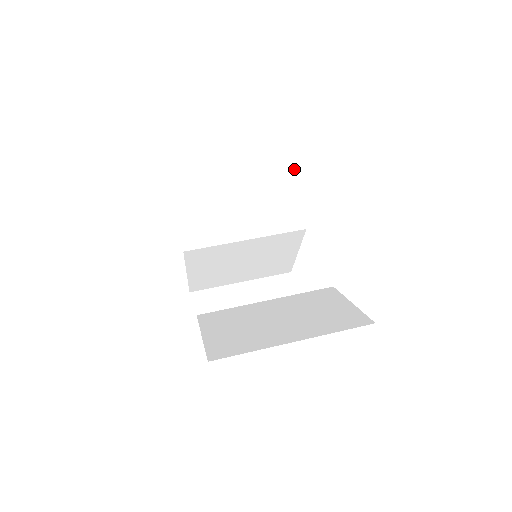
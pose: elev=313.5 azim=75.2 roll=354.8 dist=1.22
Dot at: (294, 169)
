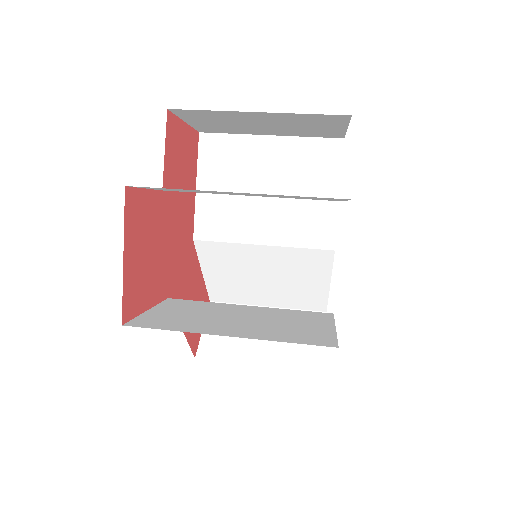
Dot at: (333, 178)
